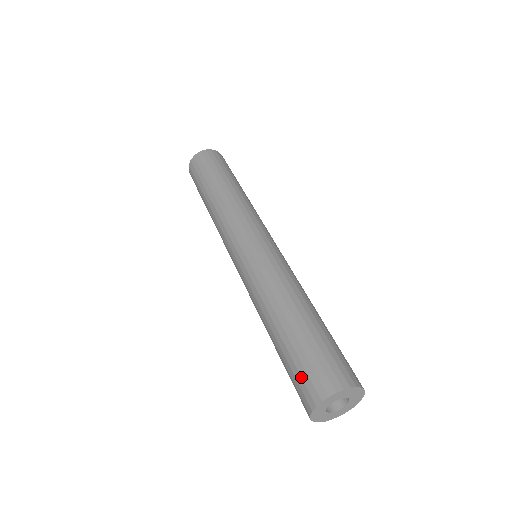
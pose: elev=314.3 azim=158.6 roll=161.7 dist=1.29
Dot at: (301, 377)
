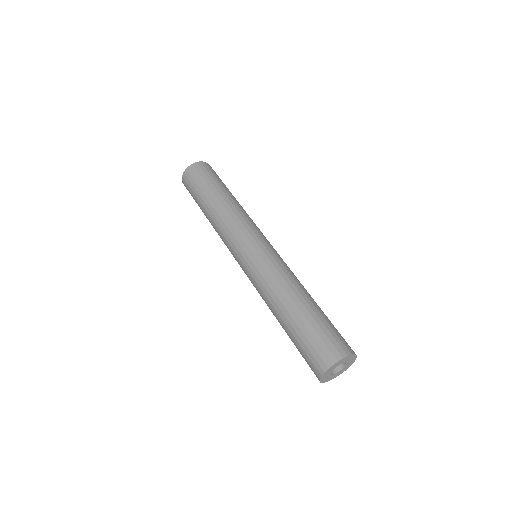
Dot at: (306, 359)
